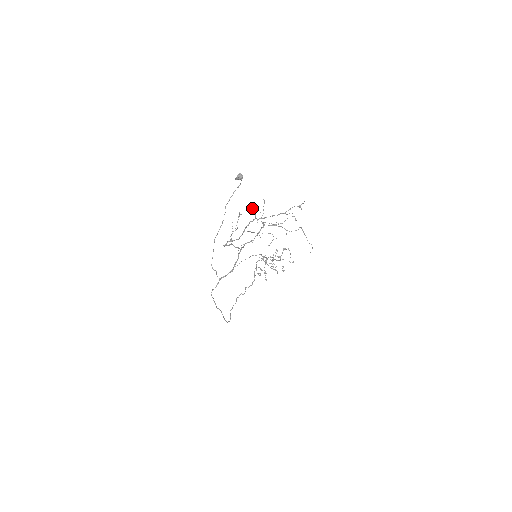
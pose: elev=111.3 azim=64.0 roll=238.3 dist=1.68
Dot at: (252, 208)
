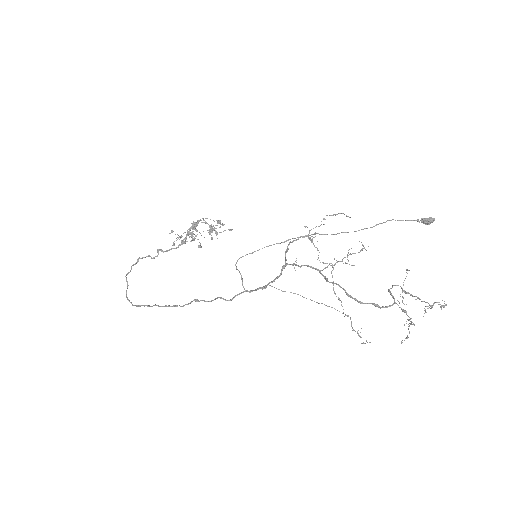
Dot at: (407, 270)
